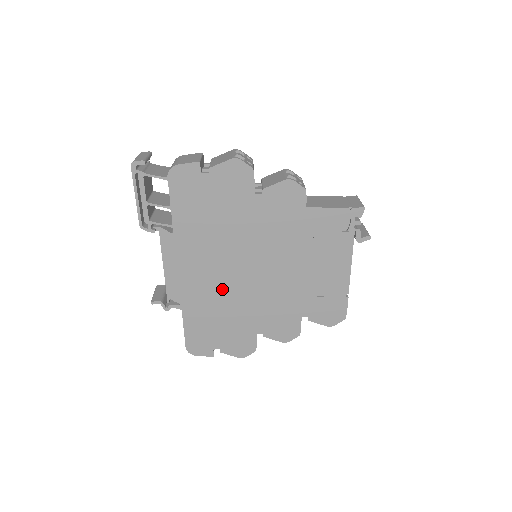
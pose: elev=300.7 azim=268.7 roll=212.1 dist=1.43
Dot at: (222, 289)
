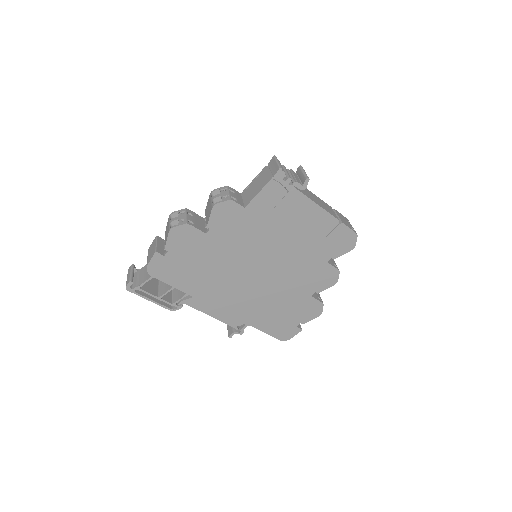
Dot at: (258, 295)
